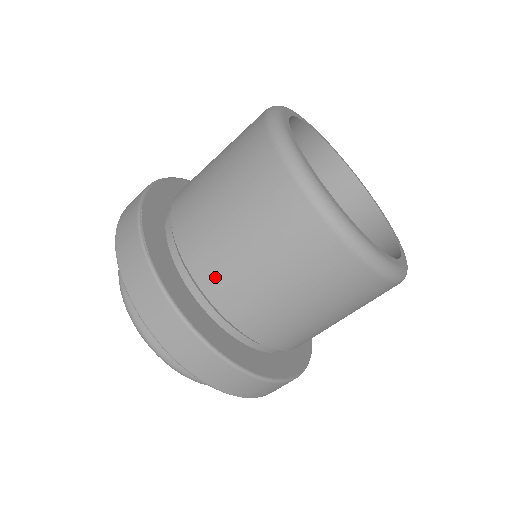
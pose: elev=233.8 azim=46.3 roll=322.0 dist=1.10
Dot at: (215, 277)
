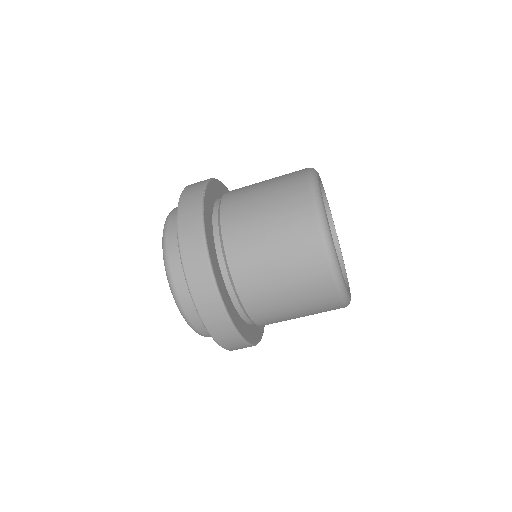
Dot at: (238, 247)
